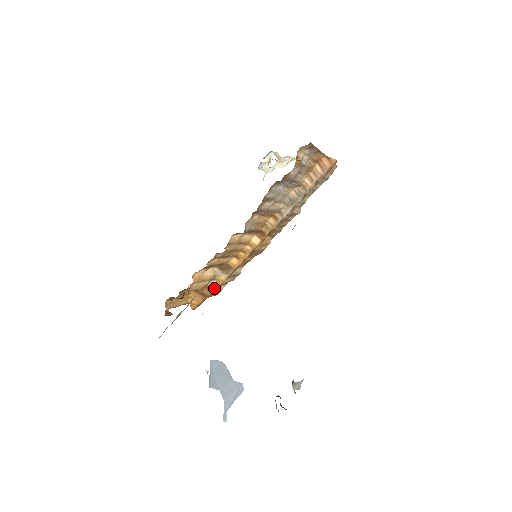
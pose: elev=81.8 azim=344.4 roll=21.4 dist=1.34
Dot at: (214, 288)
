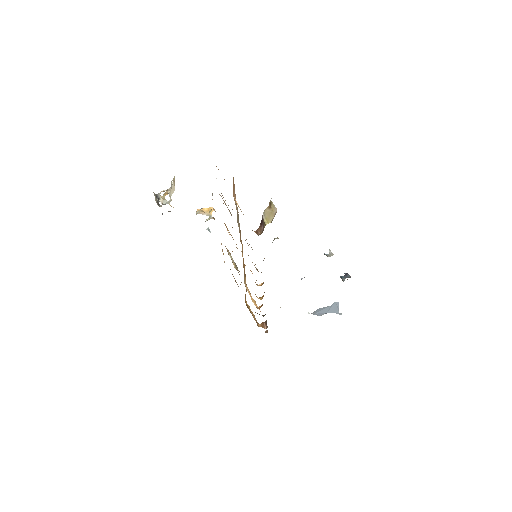
Dot at: occluded
